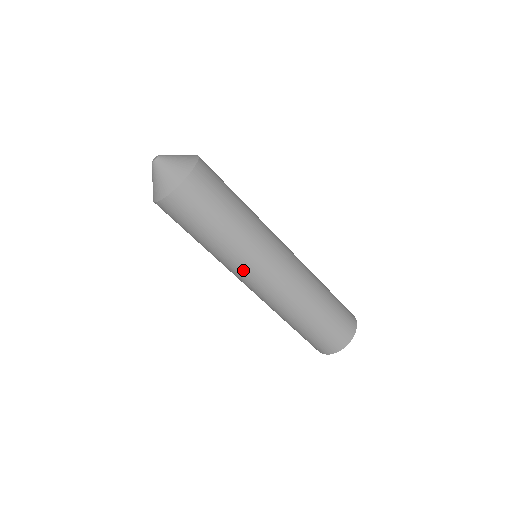
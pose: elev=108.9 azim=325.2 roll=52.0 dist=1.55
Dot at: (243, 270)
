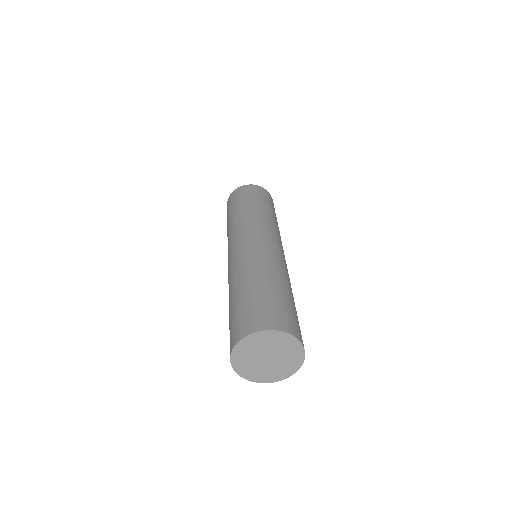
Dot at: (232, 238)
